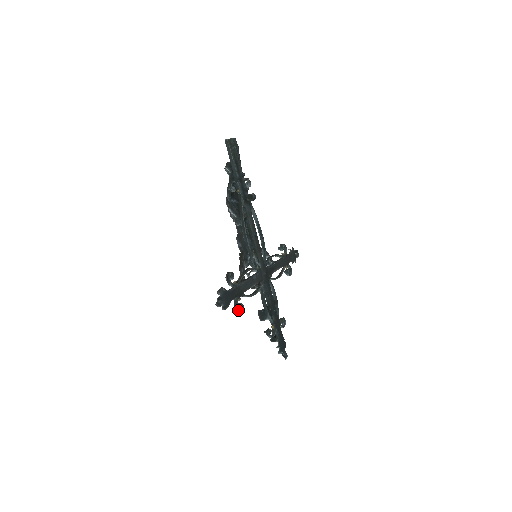
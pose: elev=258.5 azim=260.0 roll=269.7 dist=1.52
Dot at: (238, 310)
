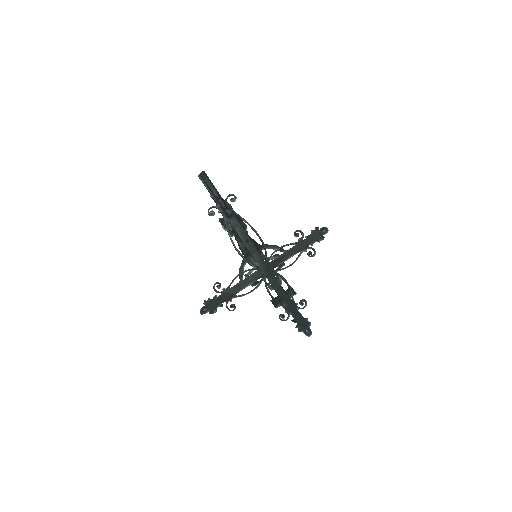
Dot at: (229, 310)
